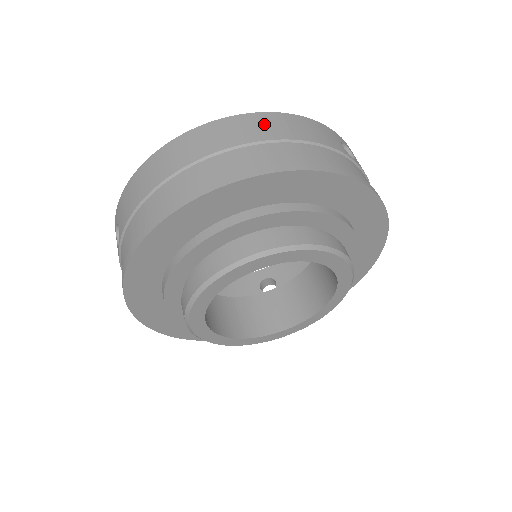
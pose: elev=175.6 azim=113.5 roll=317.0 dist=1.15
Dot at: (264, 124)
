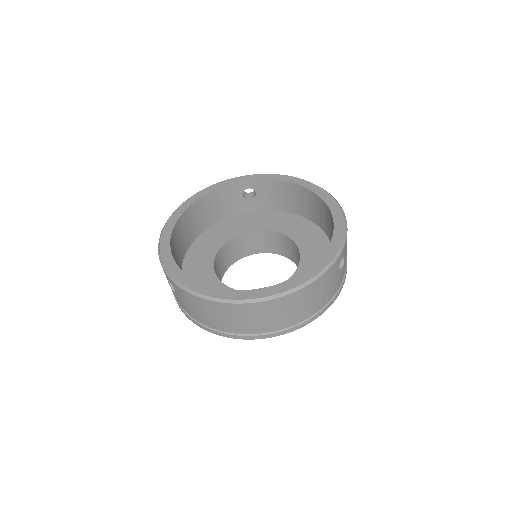
Dot at: (294, 301)
